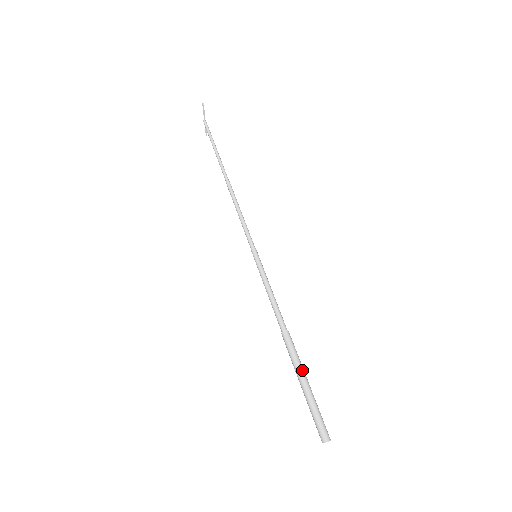
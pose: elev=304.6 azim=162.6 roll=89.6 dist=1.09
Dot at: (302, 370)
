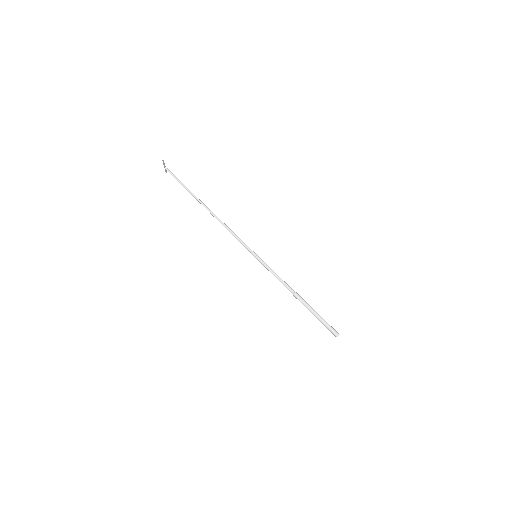
Dot at: (312, 309)
